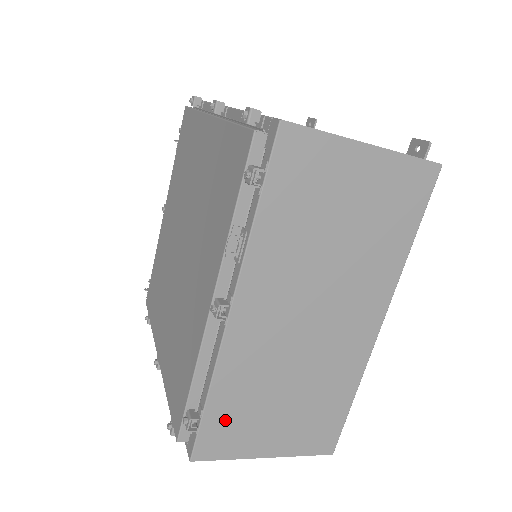
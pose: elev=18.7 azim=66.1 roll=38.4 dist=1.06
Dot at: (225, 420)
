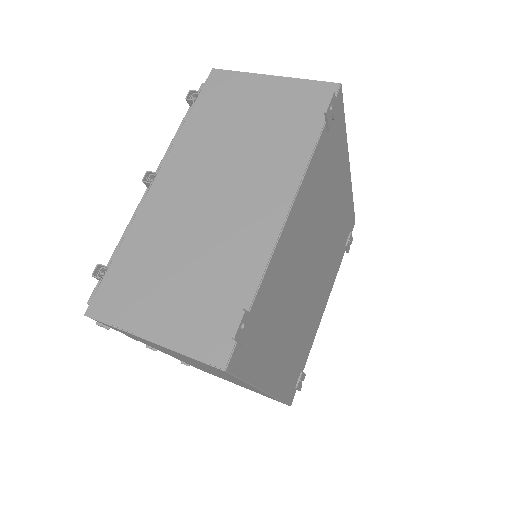
Dot at: occluded
